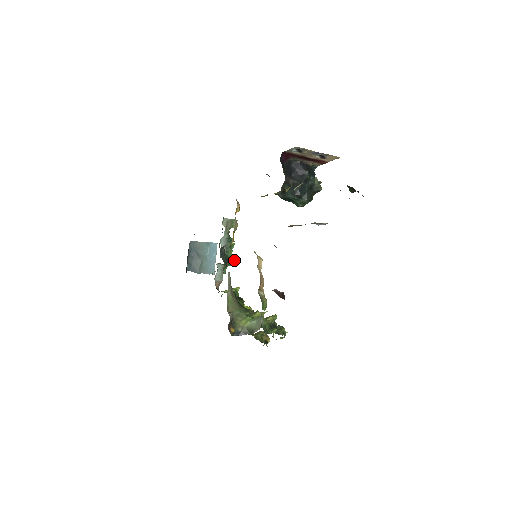
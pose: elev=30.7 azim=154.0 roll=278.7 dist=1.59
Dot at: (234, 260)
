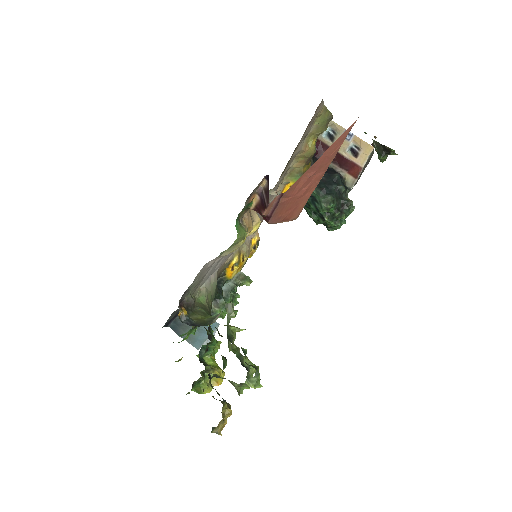
Dot at: occluded
